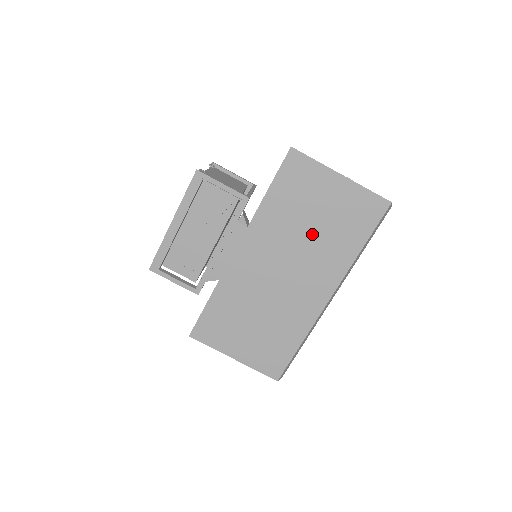
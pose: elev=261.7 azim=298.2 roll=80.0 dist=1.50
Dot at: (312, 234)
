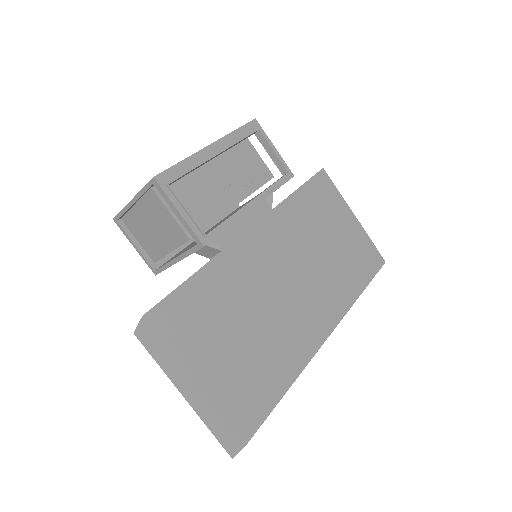
Dot at: (325, 254)
